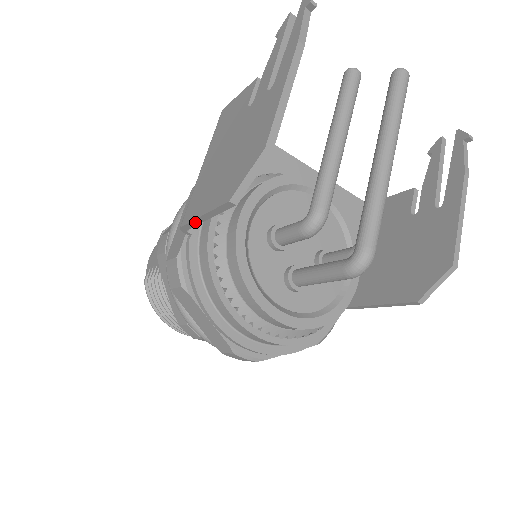
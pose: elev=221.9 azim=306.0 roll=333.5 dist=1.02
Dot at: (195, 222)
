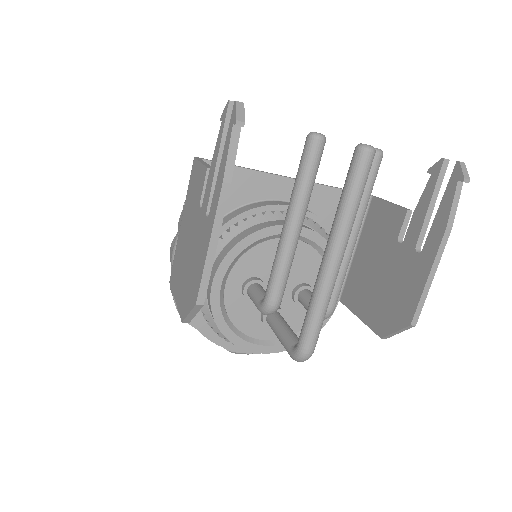
Dot at: occluded
